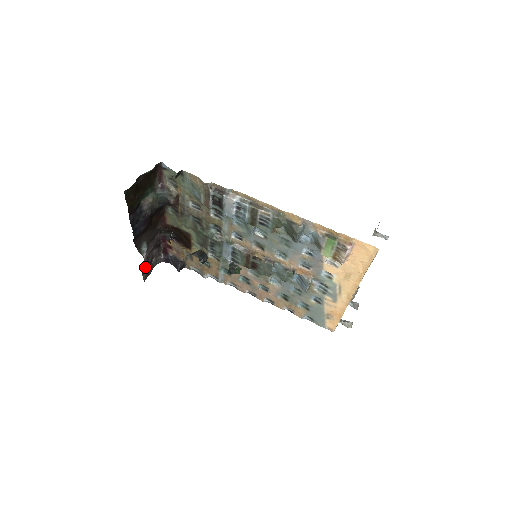
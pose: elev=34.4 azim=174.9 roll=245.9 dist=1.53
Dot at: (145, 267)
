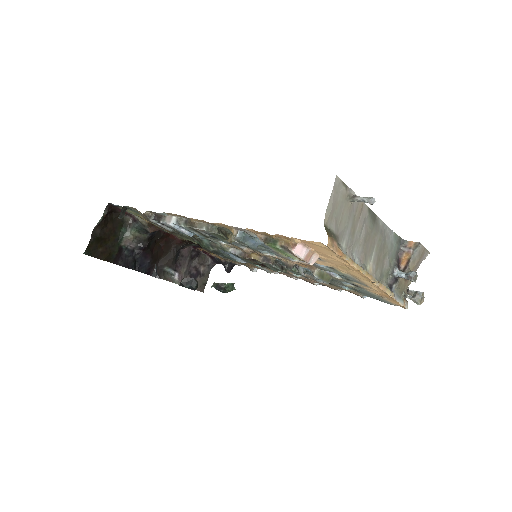
Dot at: occluded
